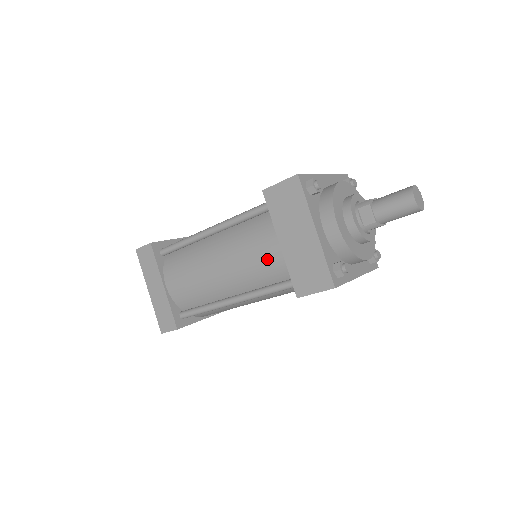
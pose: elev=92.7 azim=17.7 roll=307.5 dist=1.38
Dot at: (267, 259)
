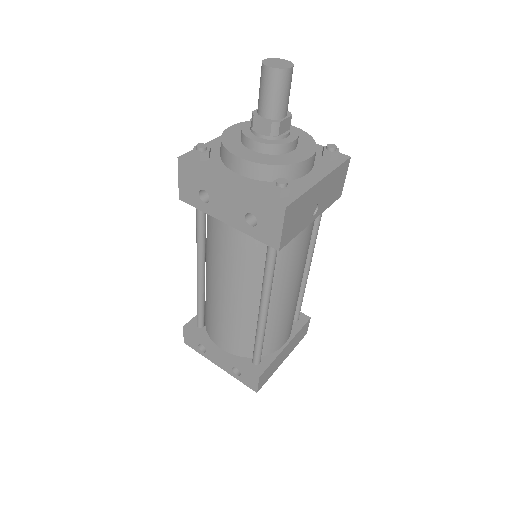
Dot at: occluded
